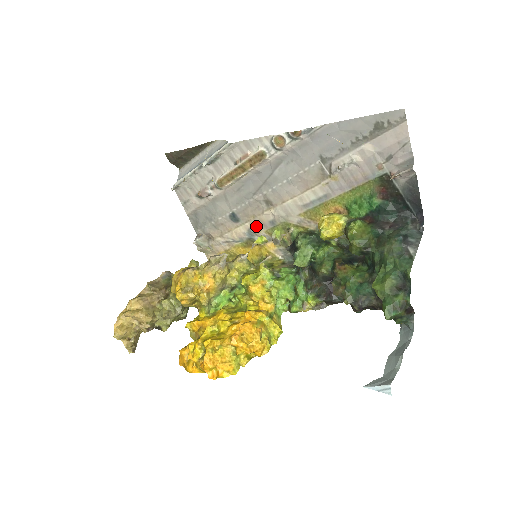
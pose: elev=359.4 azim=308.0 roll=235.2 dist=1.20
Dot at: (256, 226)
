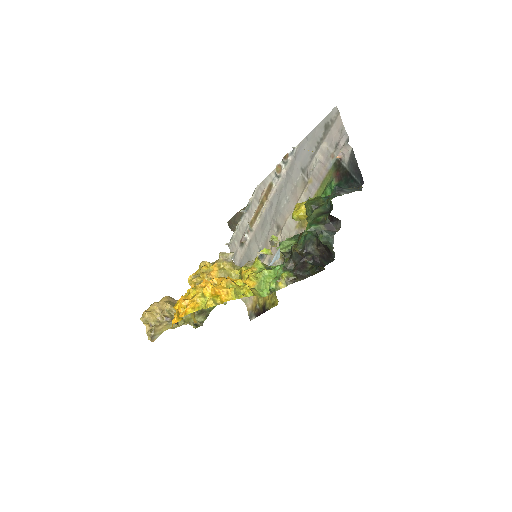
Dot at: (273, 254)
